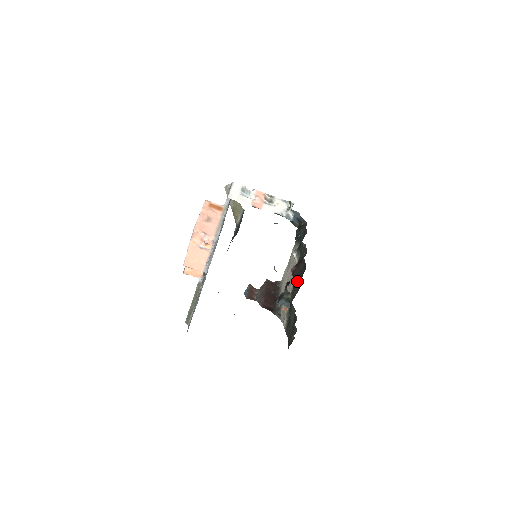
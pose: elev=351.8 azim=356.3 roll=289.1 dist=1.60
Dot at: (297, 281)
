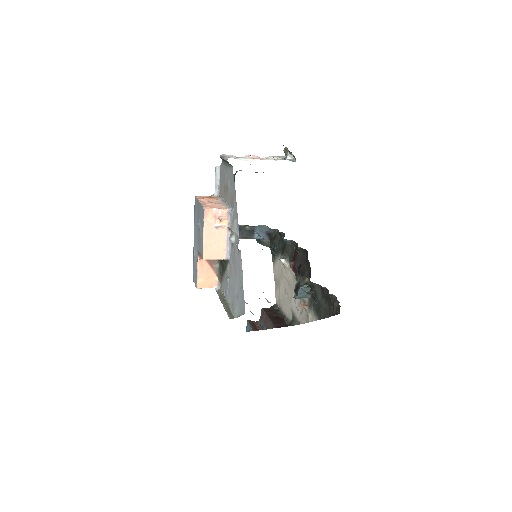
Dot at: (303, 270)
